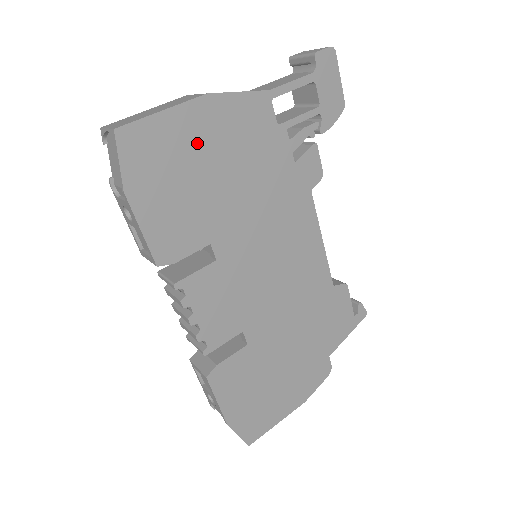
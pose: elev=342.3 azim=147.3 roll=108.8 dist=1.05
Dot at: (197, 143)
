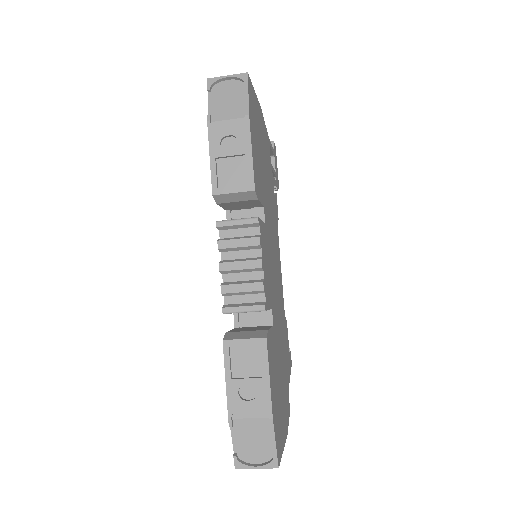
Dot at: (260, 129)
